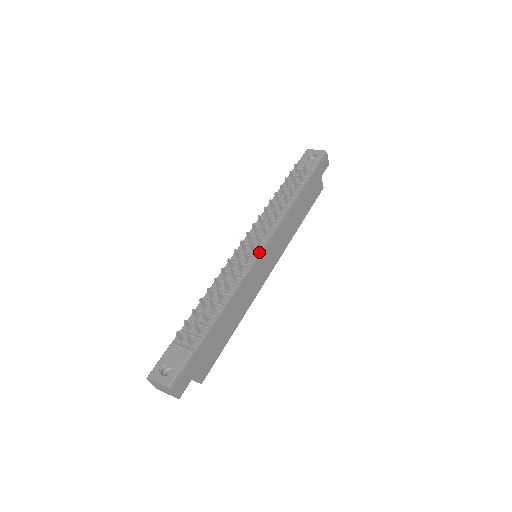
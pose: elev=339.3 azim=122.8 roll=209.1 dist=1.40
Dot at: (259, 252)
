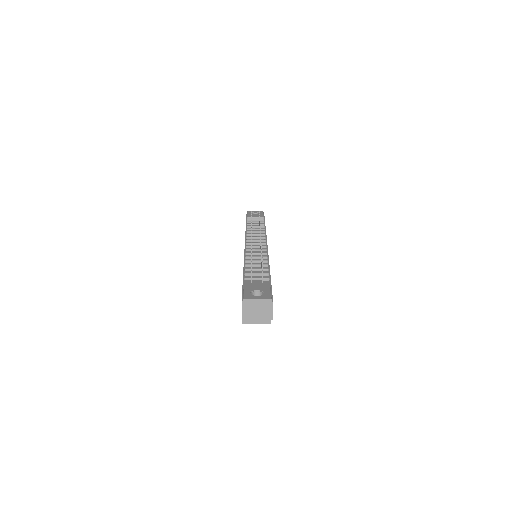
Dot at: occluded
